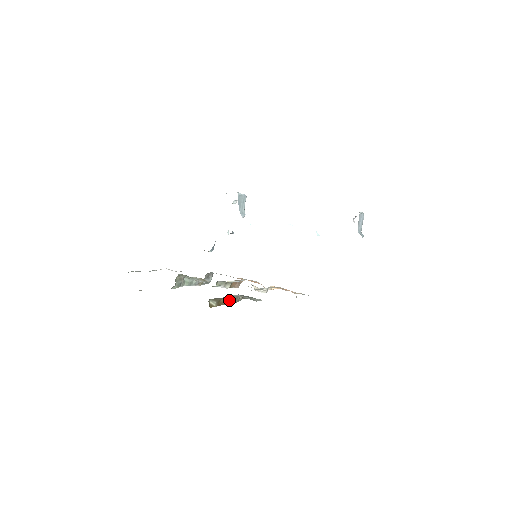
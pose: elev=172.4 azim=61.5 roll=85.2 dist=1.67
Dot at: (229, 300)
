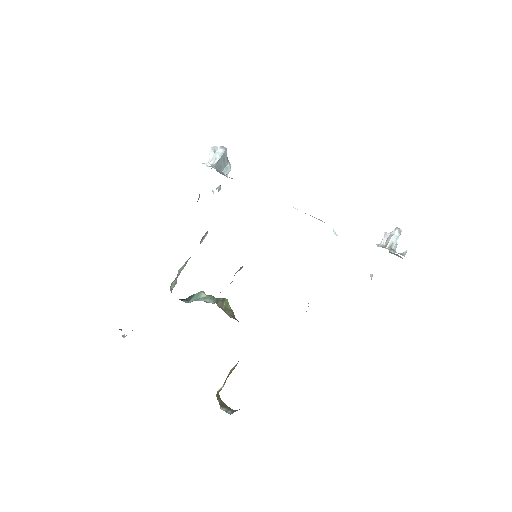
Dot at: (235, 365)
